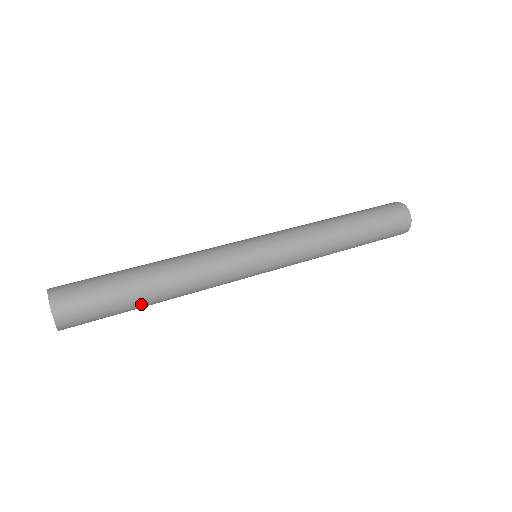
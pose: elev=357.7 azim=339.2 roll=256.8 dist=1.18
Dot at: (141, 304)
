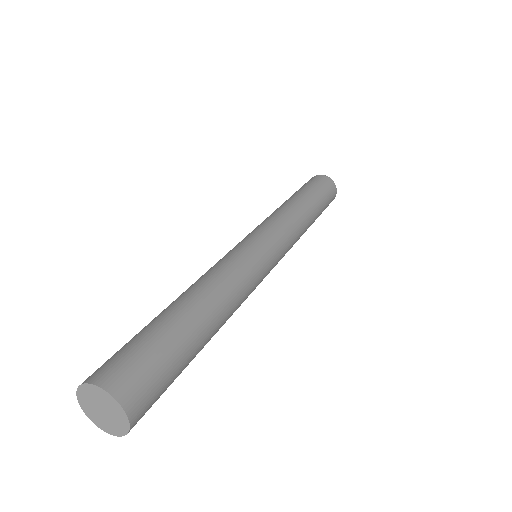
Dot at: occluded
